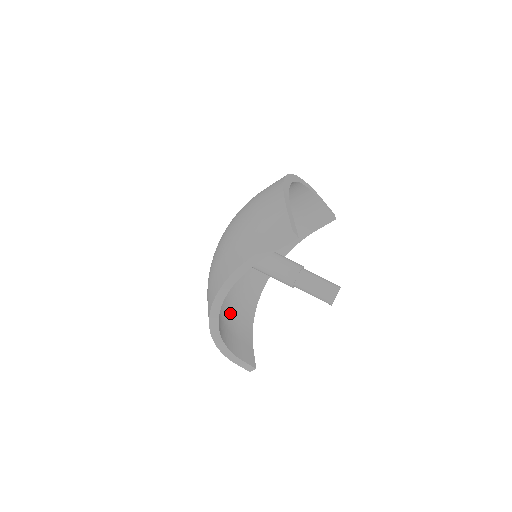
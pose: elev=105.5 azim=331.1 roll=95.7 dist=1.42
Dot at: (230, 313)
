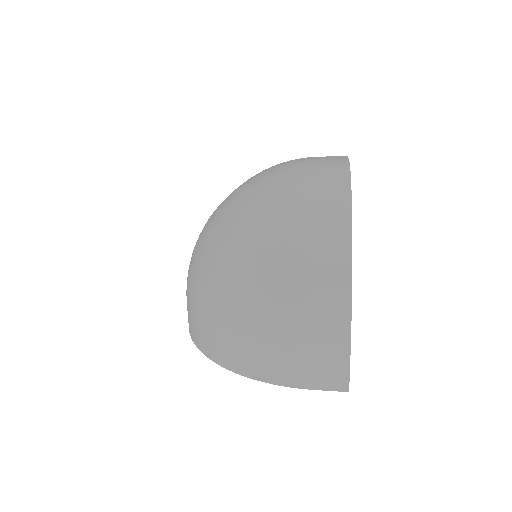
Dot at: occluded
